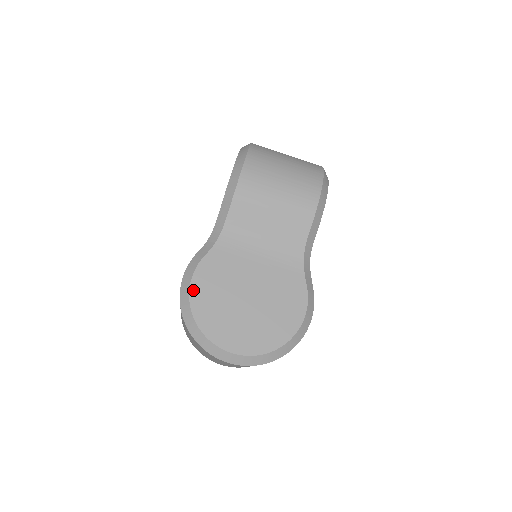
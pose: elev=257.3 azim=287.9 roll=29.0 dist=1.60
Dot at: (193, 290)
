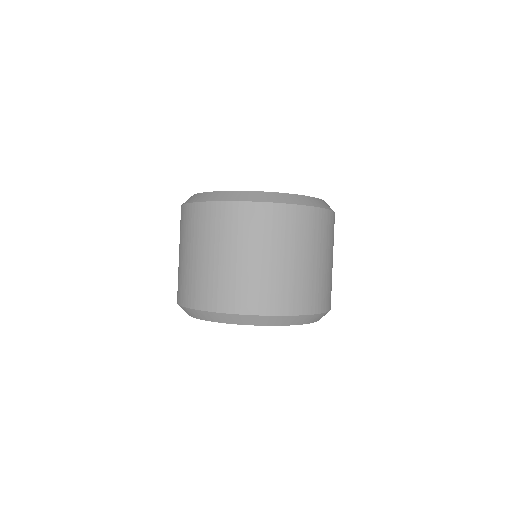
Dot at: occluded
